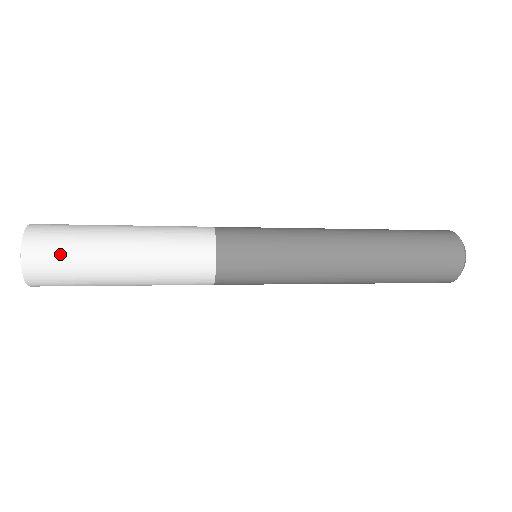
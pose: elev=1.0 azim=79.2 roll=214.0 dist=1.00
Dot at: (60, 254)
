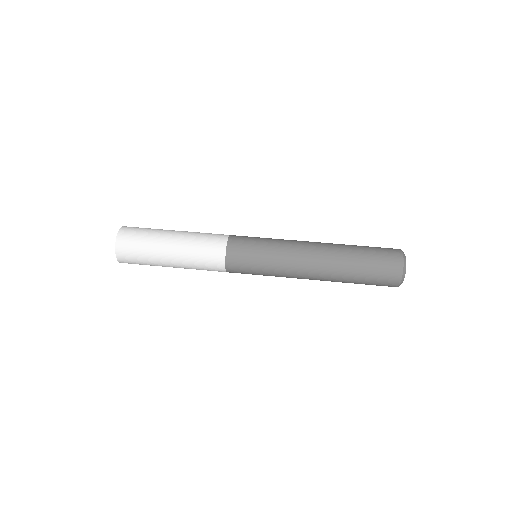
Dot at: (136, 251)
